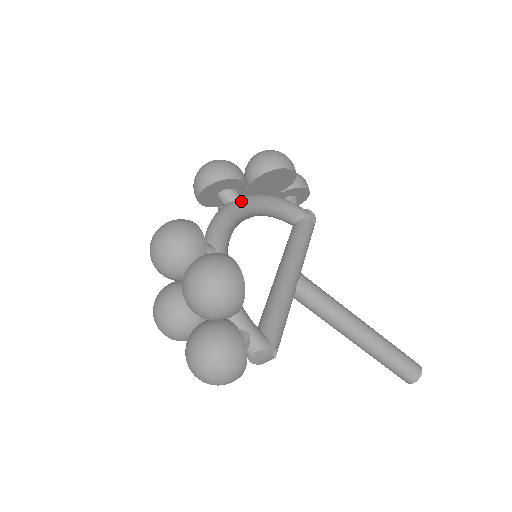
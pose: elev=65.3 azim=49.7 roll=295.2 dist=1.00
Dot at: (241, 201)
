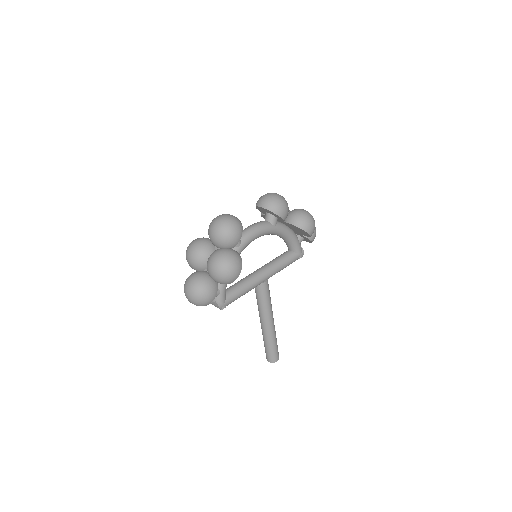
Dot at: (274, 226)
